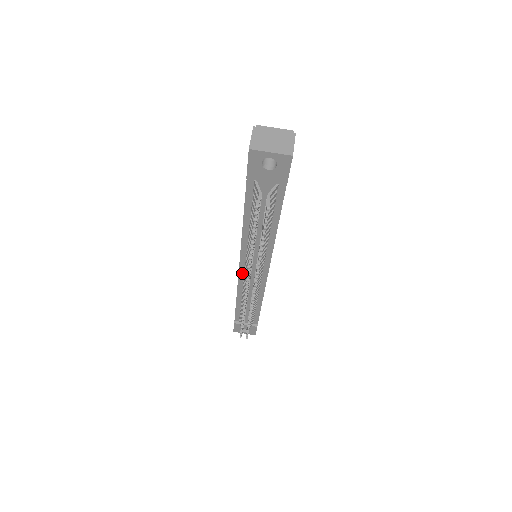
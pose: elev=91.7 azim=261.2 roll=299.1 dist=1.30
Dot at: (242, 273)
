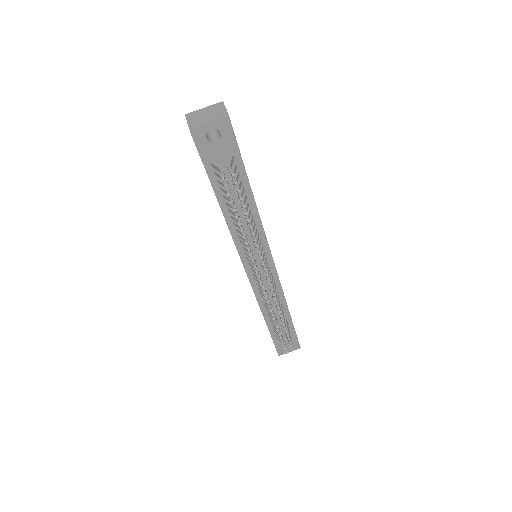
Dot at: (252, 278)
